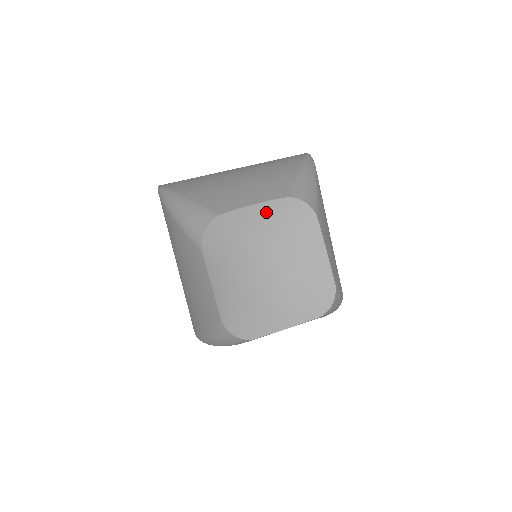
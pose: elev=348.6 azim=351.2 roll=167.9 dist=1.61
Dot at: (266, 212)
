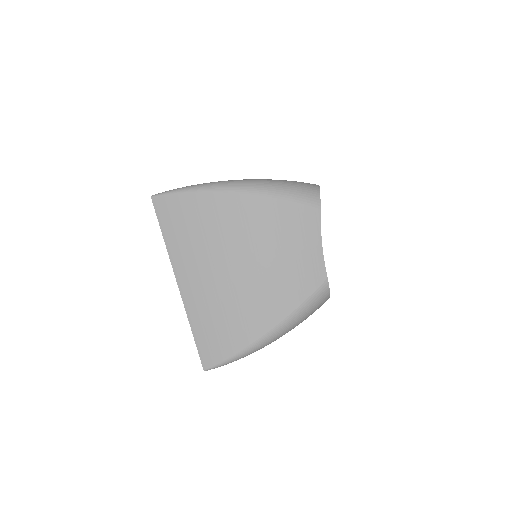
Dot at: occluded
